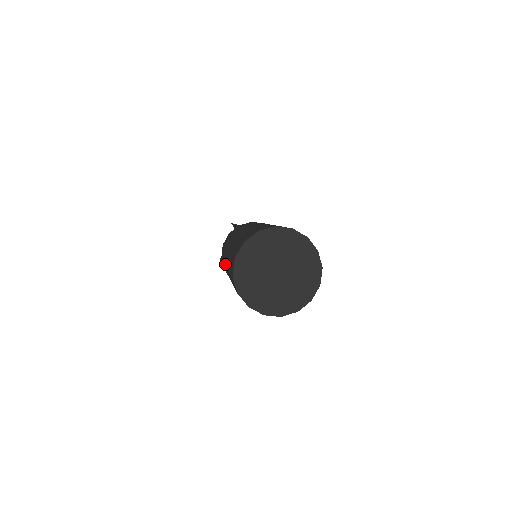
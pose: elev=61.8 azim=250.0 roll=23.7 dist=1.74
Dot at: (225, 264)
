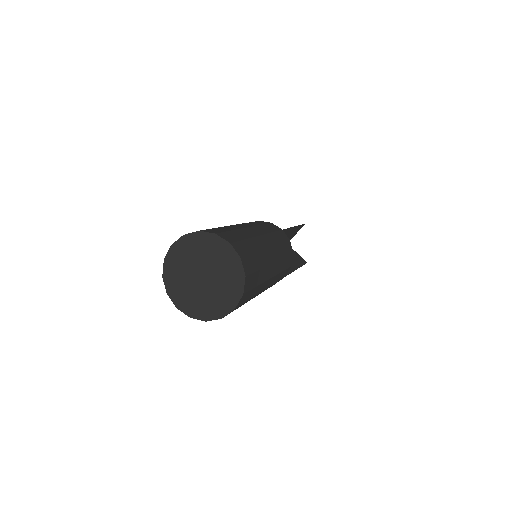
Dot at: occluded
